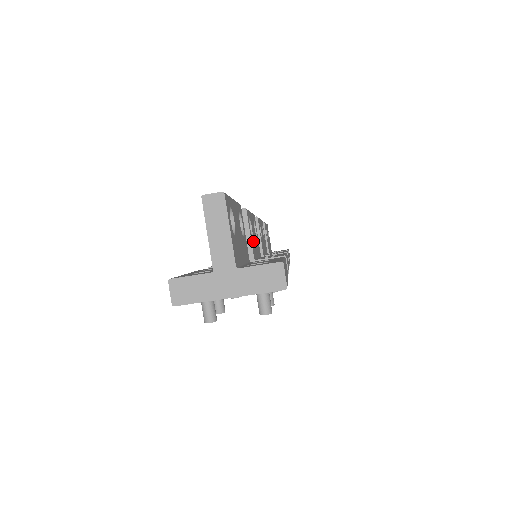
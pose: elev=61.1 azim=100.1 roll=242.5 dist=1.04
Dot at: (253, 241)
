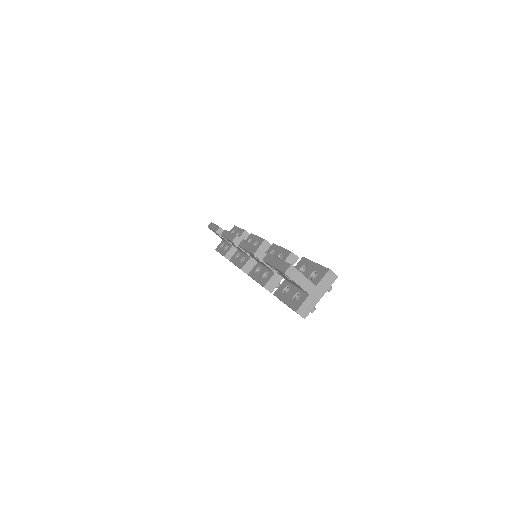
Dot at: occluded
